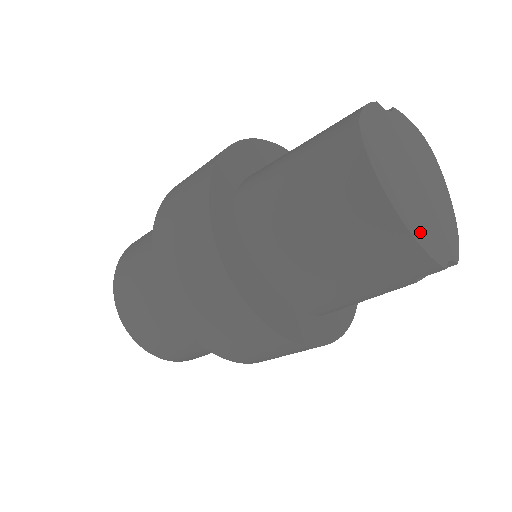
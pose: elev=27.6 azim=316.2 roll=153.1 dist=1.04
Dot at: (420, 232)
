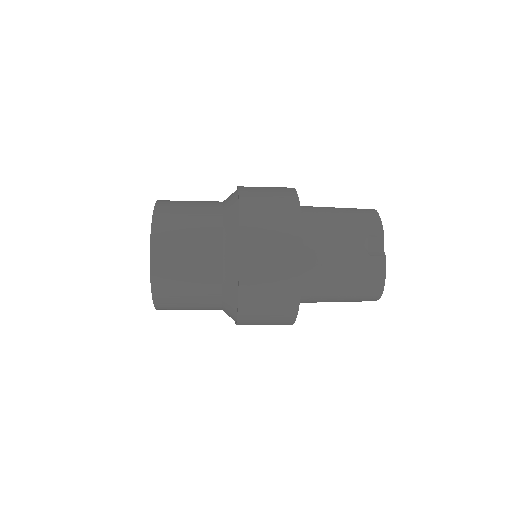
Dot at: occluded
